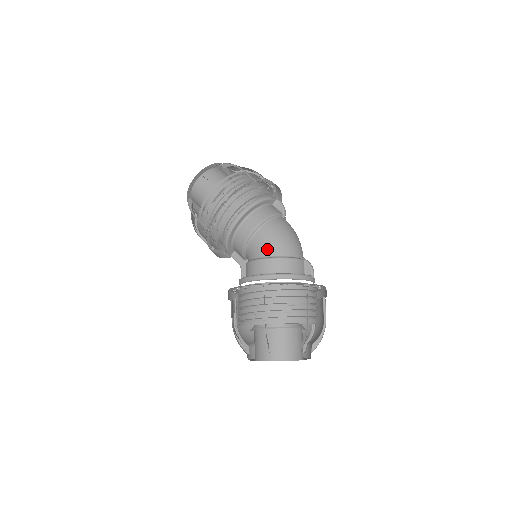
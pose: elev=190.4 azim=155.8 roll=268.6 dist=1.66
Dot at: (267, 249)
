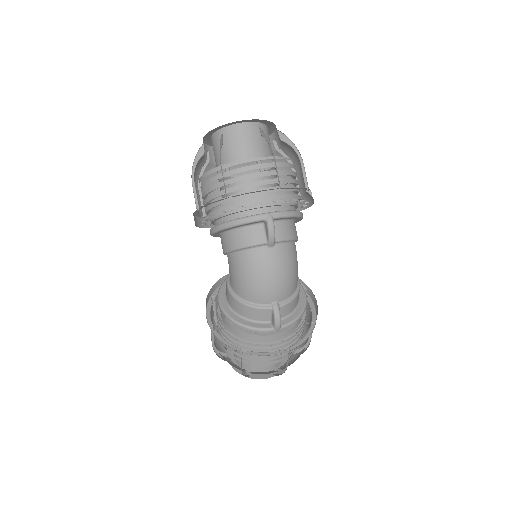
Dot at: (232, 281)
